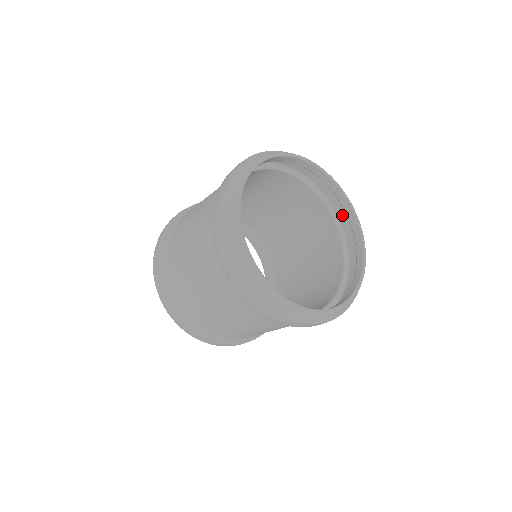
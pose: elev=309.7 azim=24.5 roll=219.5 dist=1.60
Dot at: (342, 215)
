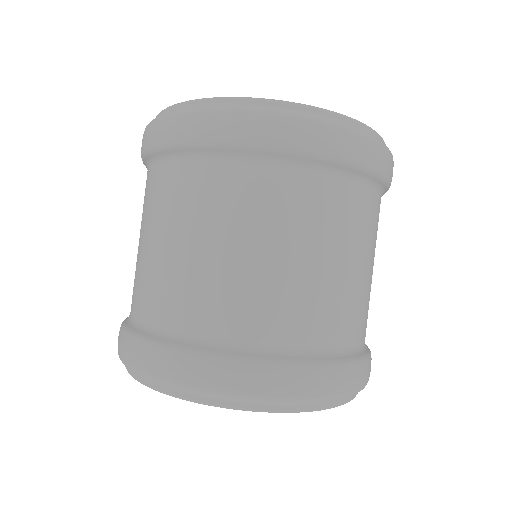
Dot at: occluded
